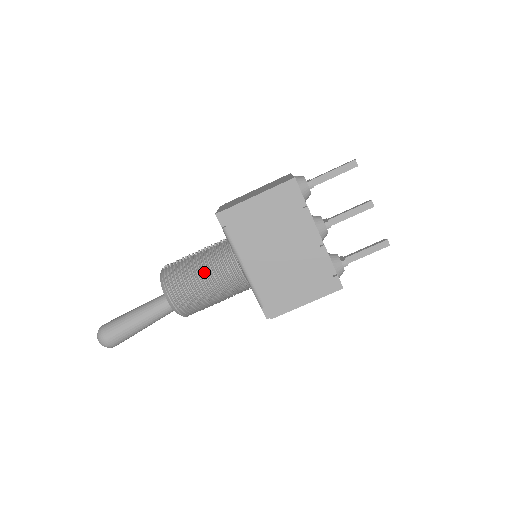
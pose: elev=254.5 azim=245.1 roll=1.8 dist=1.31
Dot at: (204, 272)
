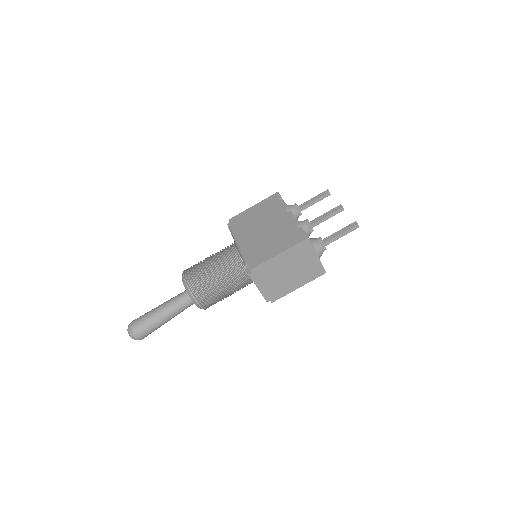
Dot at: (212, 257)
